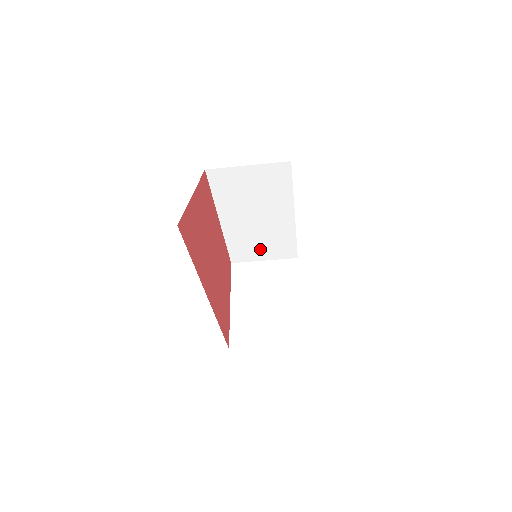
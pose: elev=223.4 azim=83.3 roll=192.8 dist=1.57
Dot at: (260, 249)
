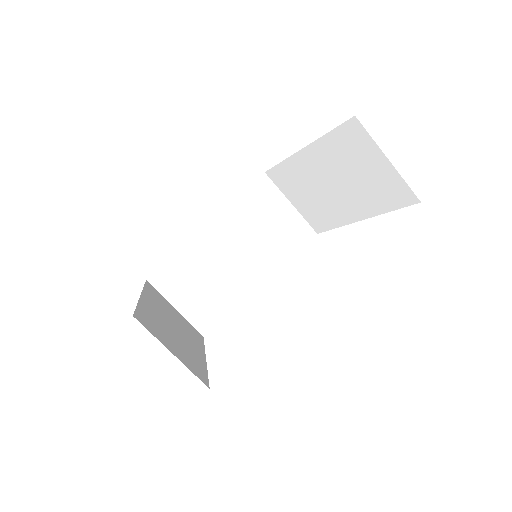
Dot at: (191, 291)
